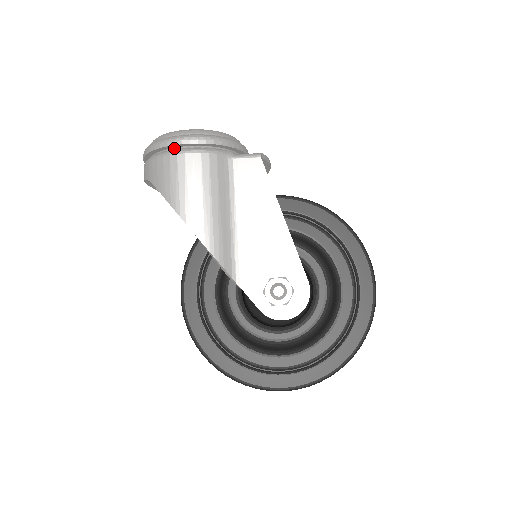
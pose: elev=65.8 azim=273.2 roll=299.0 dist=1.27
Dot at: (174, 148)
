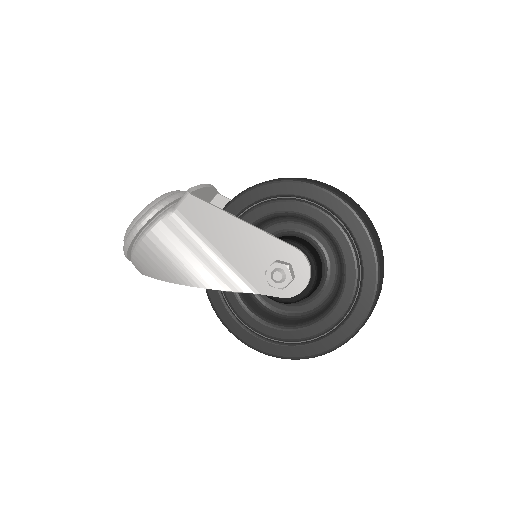
Dot at: (135, 242)
